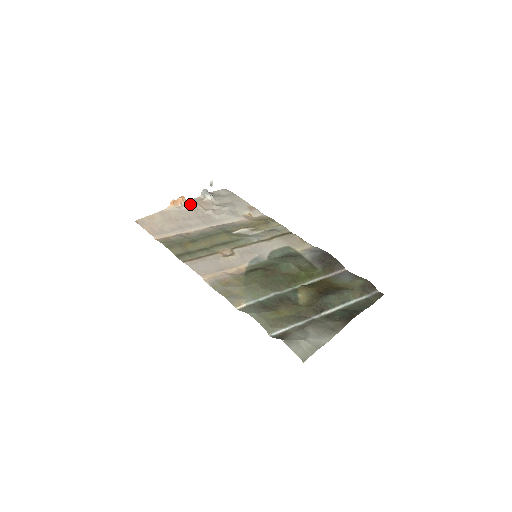
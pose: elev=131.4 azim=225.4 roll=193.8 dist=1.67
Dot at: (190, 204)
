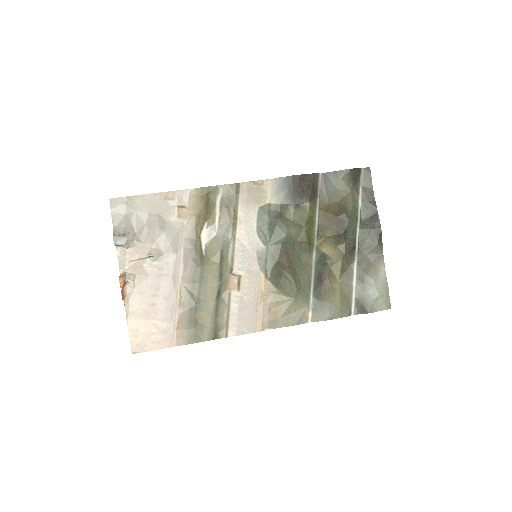
Dot at: (128, 271)
